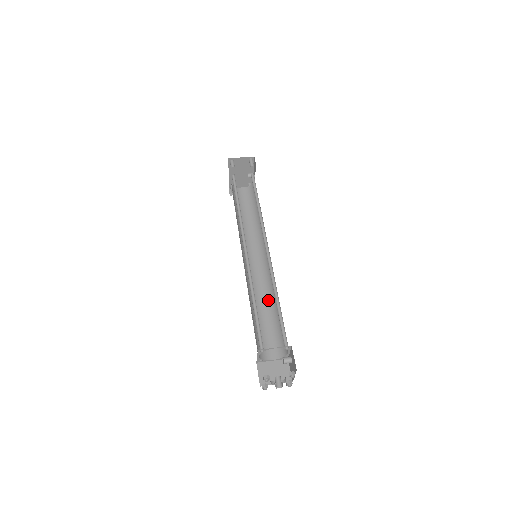
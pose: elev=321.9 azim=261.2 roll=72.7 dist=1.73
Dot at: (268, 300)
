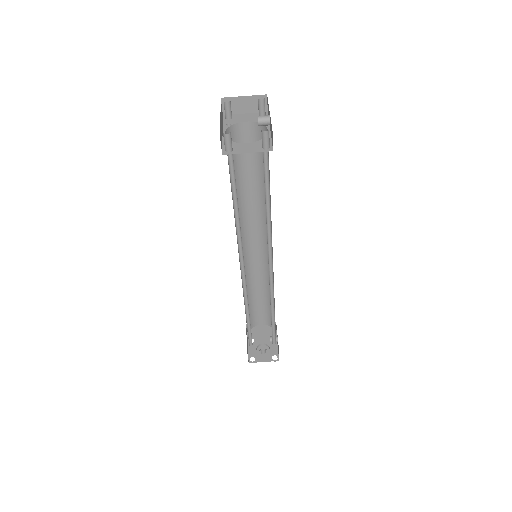
Dot at: (265, 284)
